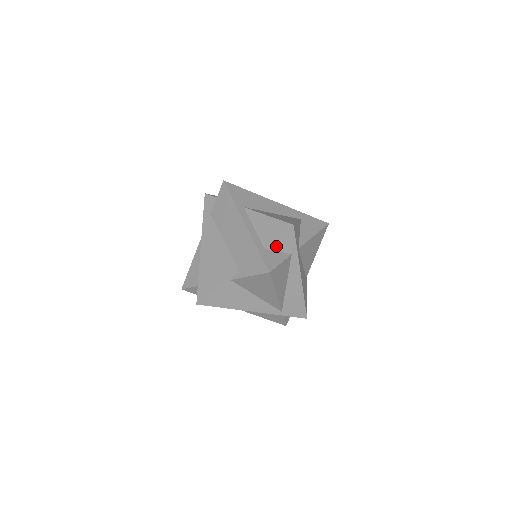
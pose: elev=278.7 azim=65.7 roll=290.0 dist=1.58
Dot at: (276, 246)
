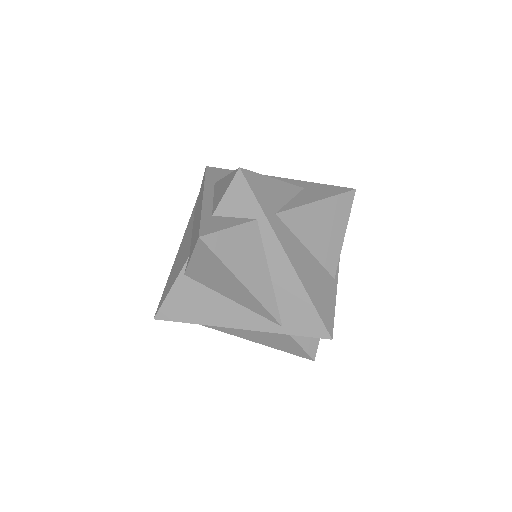
Dot at: (228, 209)
